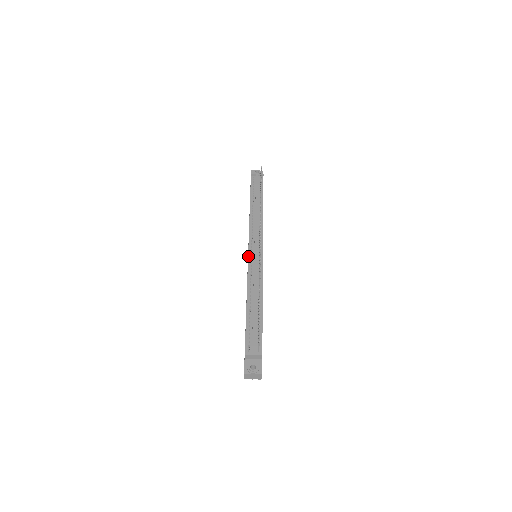
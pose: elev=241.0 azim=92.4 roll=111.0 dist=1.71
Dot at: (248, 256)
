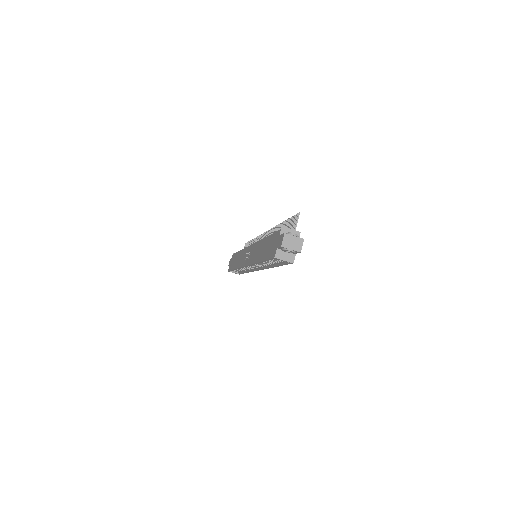
Dot at: (252, 244)
